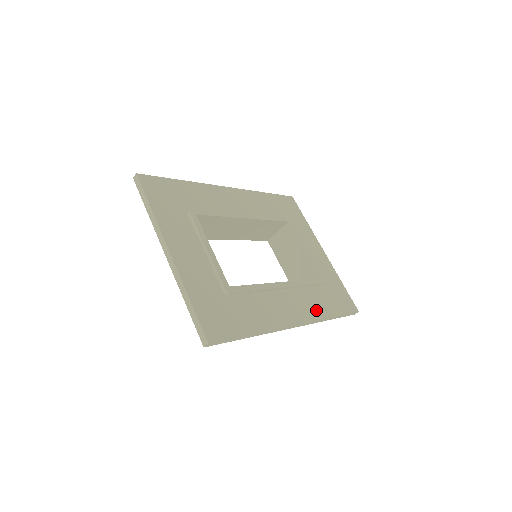
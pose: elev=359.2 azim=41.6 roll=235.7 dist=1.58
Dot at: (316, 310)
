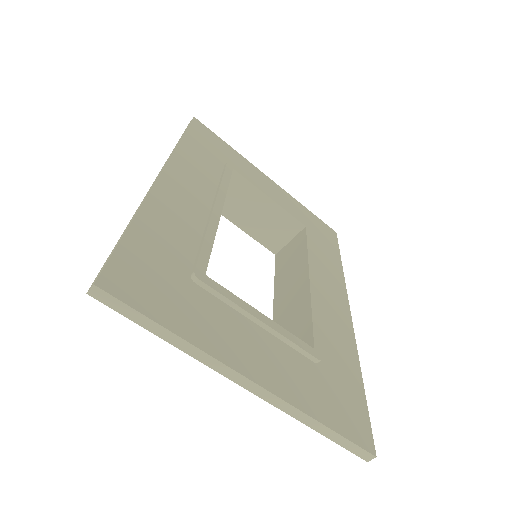
Dot at: (335, 274)
